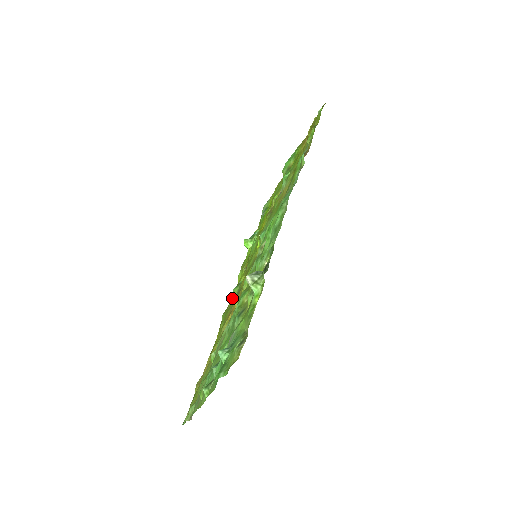
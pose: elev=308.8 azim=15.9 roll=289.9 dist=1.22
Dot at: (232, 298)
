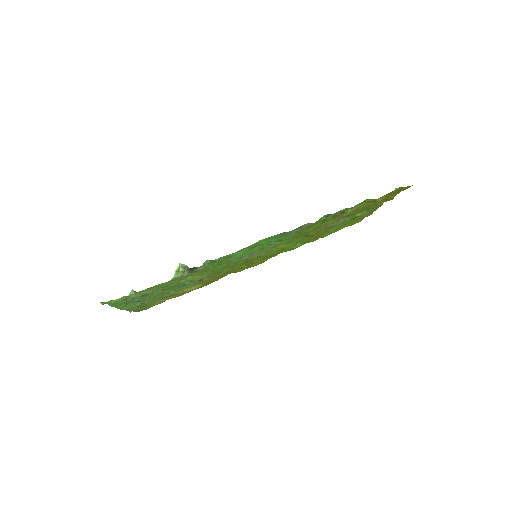
Dot at: (238, 269)
